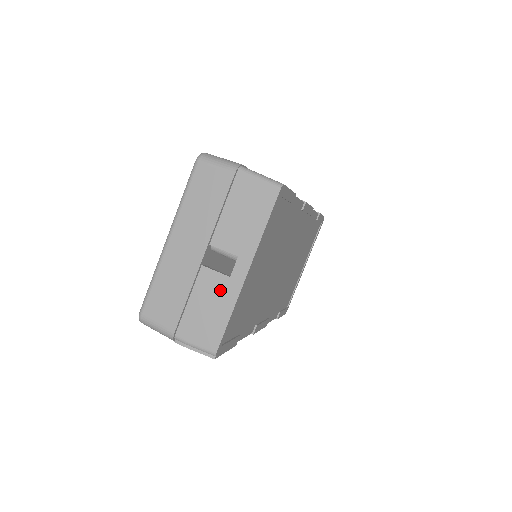
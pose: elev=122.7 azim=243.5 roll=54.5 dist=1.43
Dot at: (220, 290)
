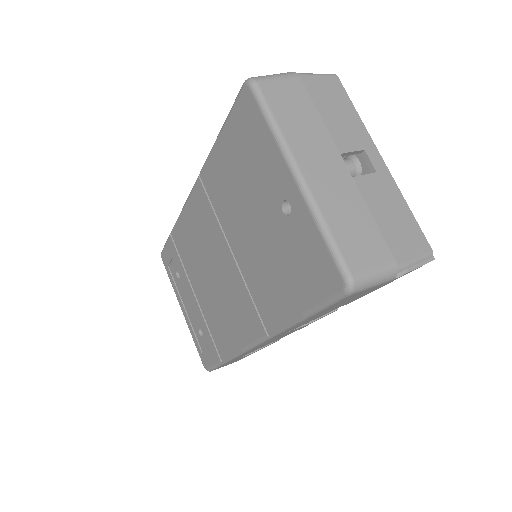
Dot at: (382, 190)
